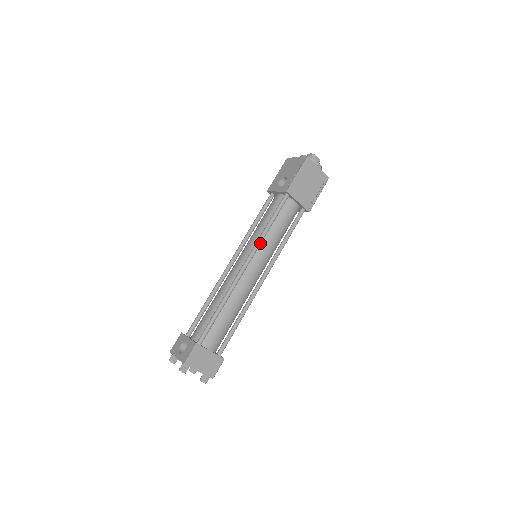
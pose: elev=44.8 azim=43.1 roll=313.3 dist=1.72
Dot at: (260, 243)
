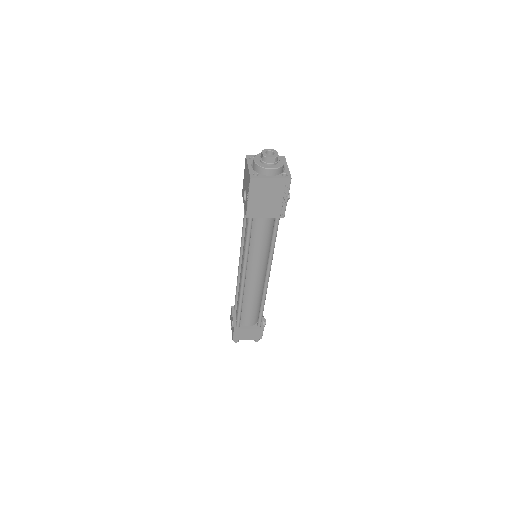
Dot at: (246, 259)
